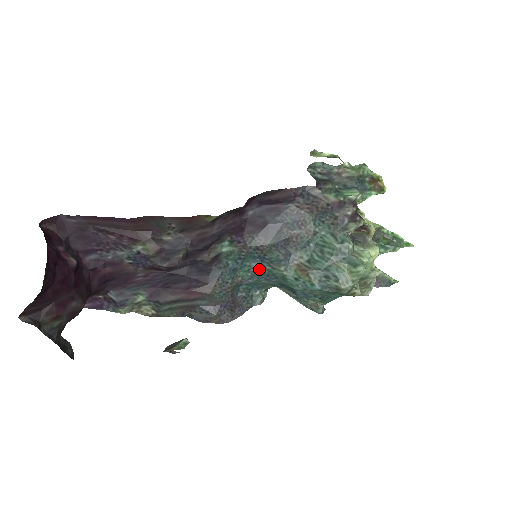
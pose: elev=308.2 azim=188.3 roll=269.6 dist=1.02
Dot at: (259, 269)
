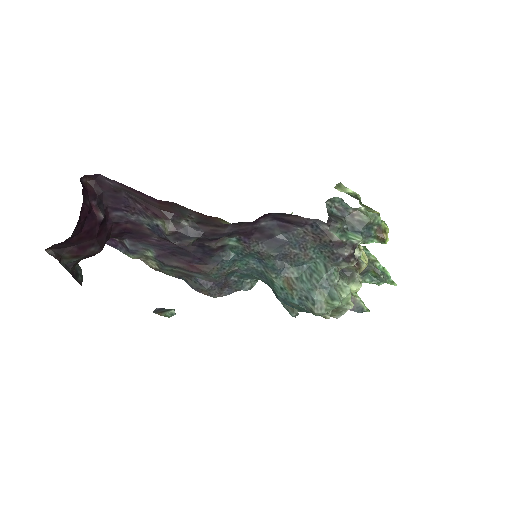
Dot at: (255, 267)
